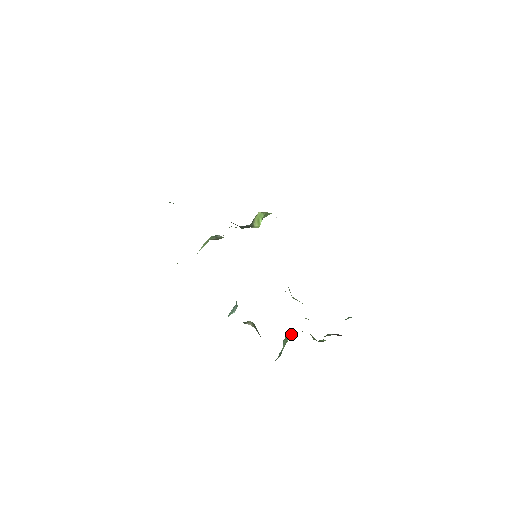
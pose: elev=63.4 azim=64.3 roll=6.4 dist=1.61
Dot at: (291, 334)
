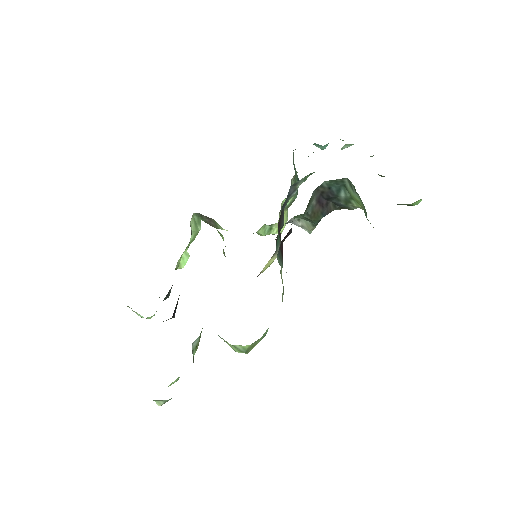
Dot at: occluded
